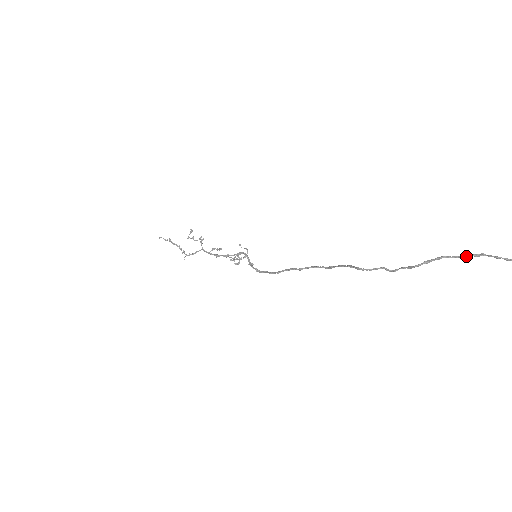
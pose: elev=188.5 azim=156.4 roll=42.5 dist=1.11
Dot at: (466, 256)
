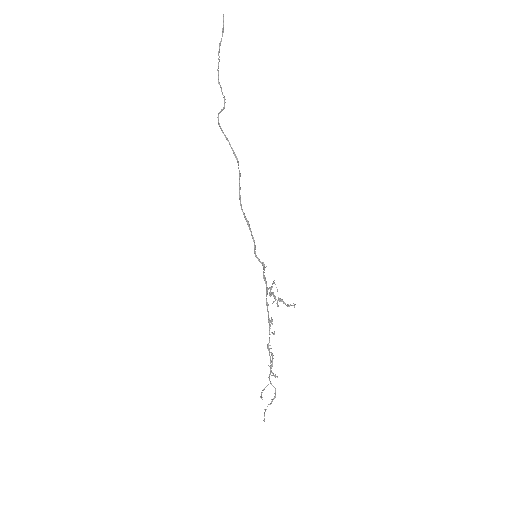
Dot at: occluded
